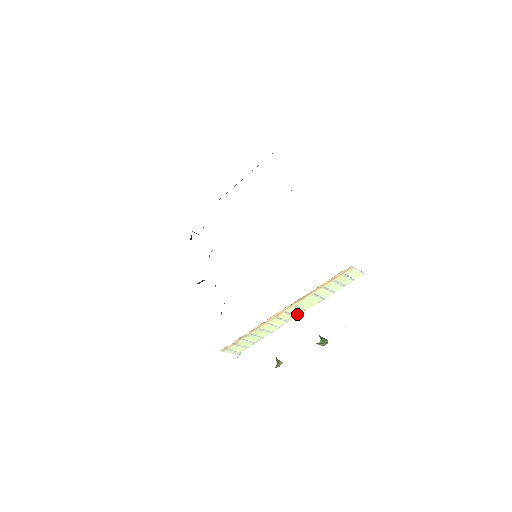
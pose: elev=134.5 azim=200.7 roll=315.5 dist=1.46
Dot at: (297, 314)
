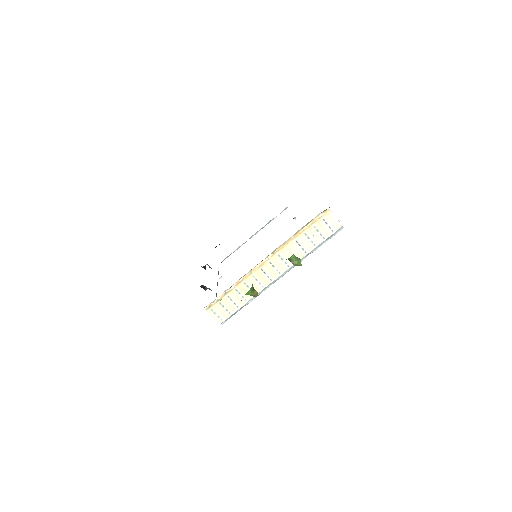
Dot at: (281, 271)
